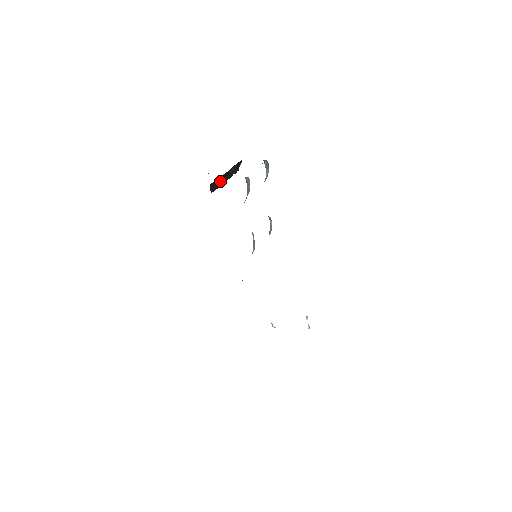
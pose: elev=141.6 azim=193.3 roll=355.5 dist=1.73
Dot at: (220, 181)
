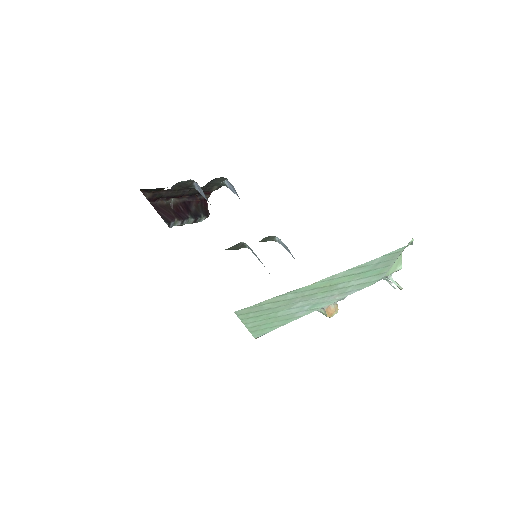
Dot at: (176, 213)
